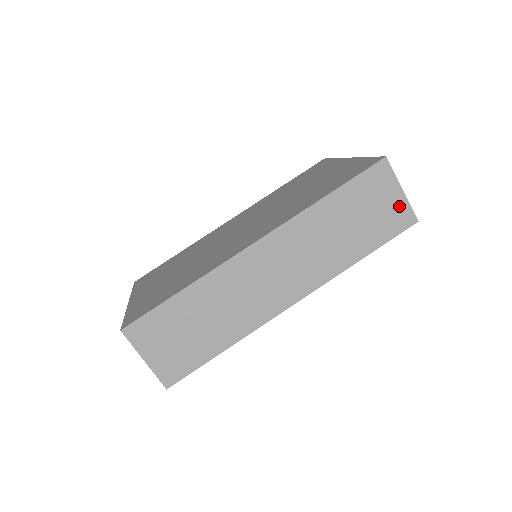
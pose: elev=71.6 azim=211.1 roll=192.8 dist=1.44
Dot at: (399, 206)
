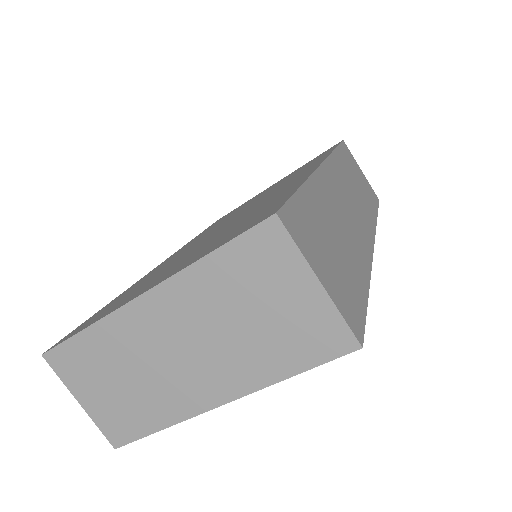
Dot at: (367, 182)
